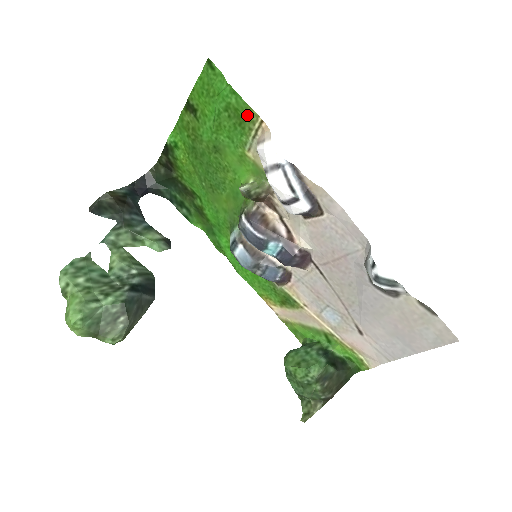
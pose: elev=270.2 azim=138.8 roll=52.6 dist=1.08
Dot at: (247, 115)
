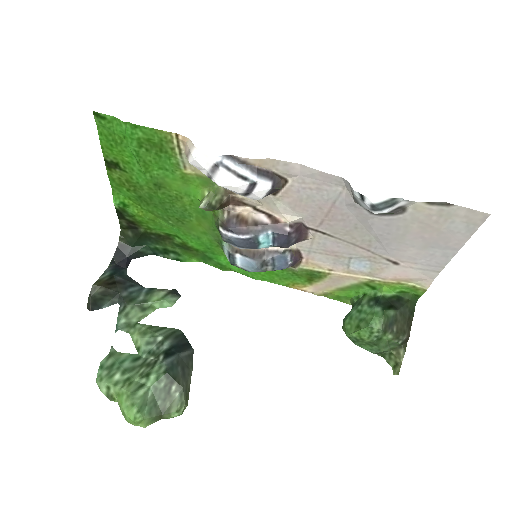
Dot at: (160, 139)
